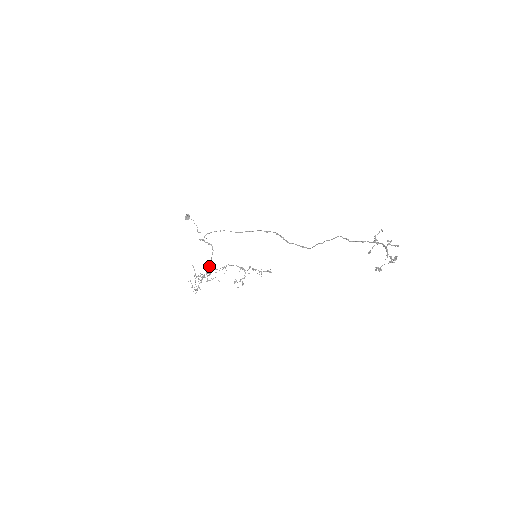
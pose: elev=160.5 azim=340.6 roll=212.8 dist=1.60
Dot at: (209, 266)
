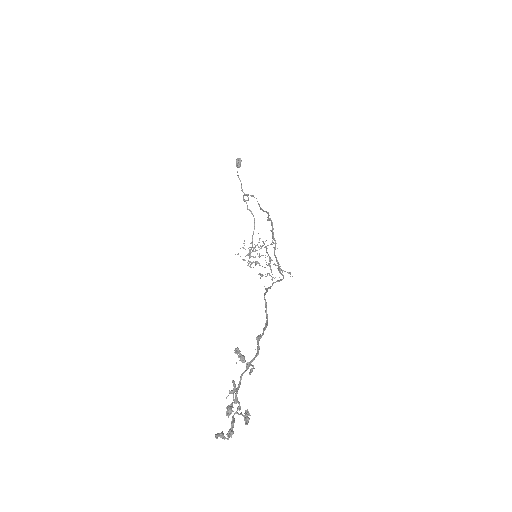
Dot at: occluded
